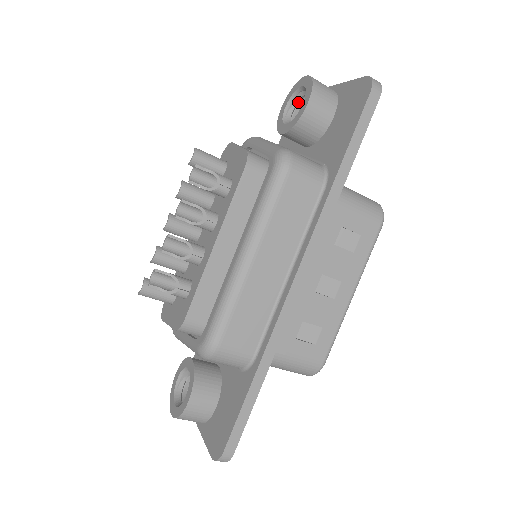
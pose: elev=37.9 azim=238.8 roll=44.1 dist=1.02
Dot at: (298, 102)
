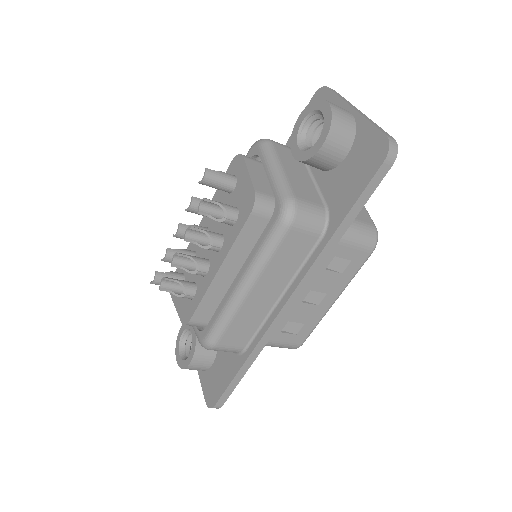
Dot at: (316, 120)
